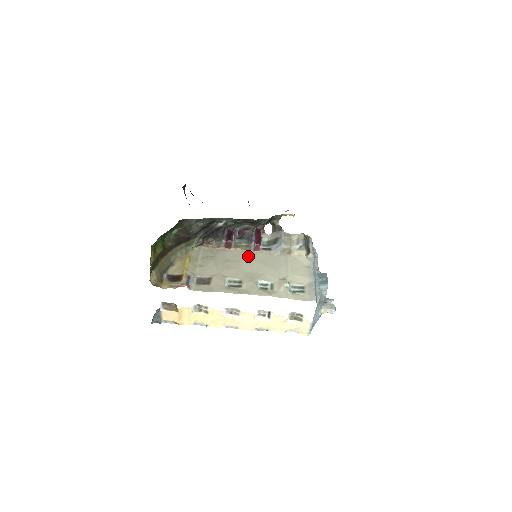
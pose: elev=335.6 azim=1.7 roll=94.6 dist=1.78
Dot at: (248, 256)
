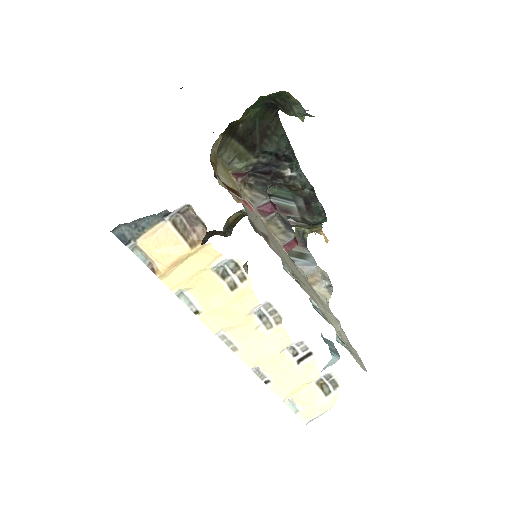
Dot at: occluded
